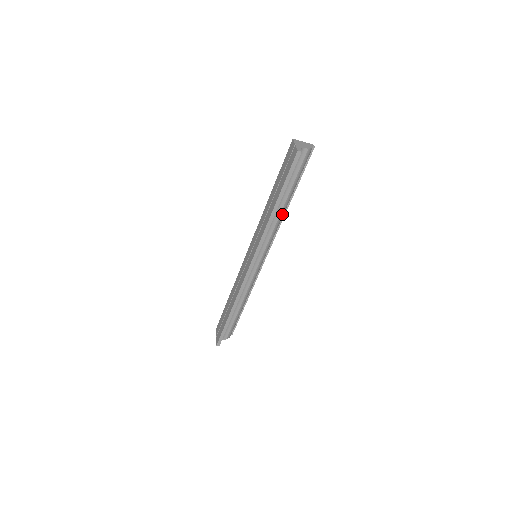
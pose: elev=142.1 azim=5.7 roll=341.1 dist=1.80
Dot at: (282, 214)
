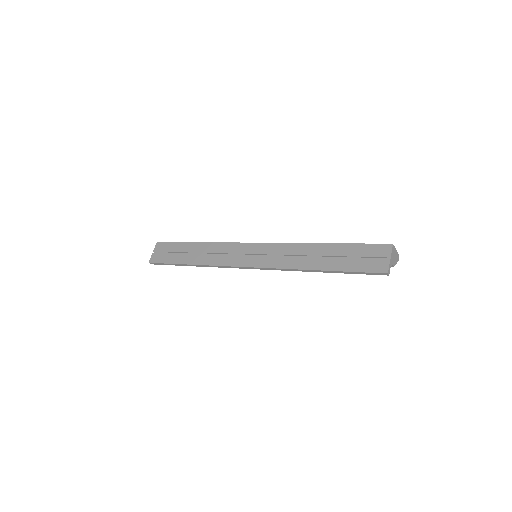
Dot at: occluded
